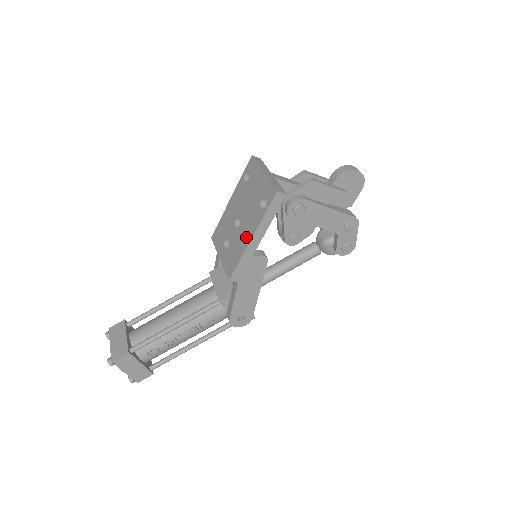
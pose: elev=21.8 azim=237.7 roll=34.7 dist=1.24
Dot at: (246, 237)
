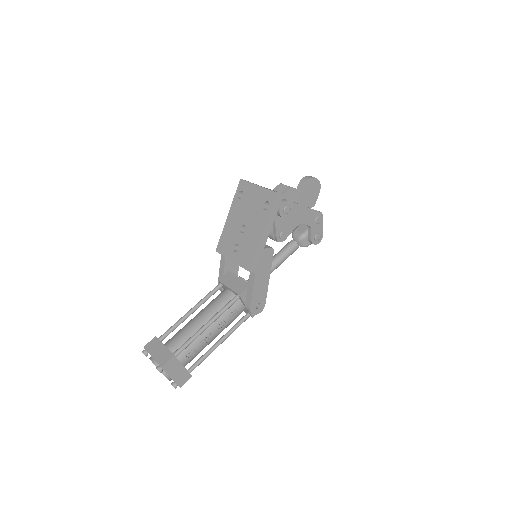
Dot at: (257, 234)
